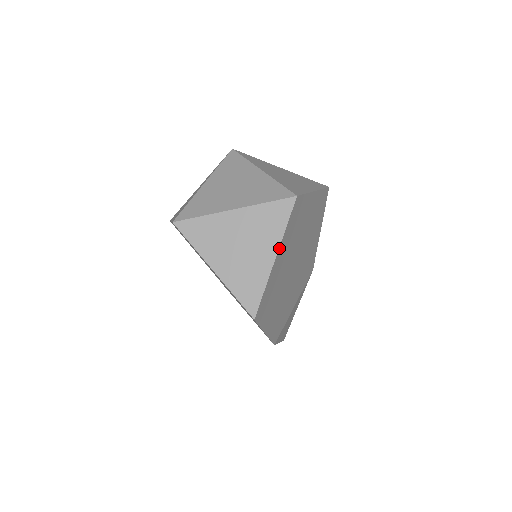
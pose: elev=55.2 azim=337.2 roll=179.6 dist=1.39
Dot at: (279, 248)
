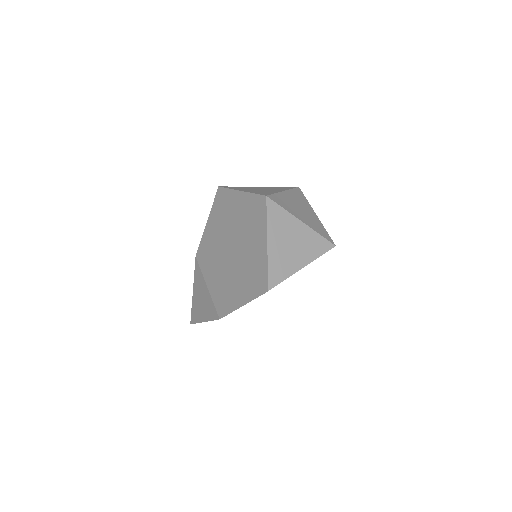
Dot at: occluded
